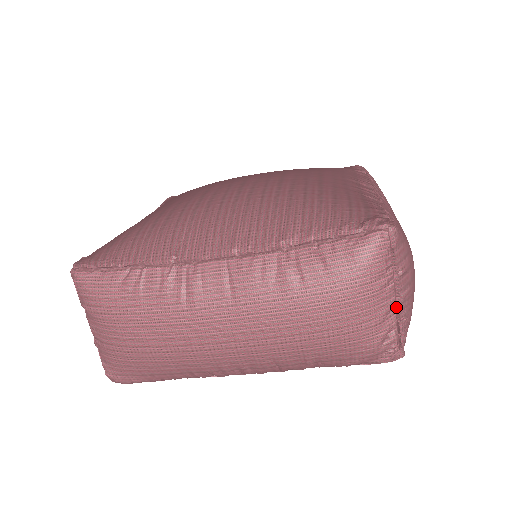
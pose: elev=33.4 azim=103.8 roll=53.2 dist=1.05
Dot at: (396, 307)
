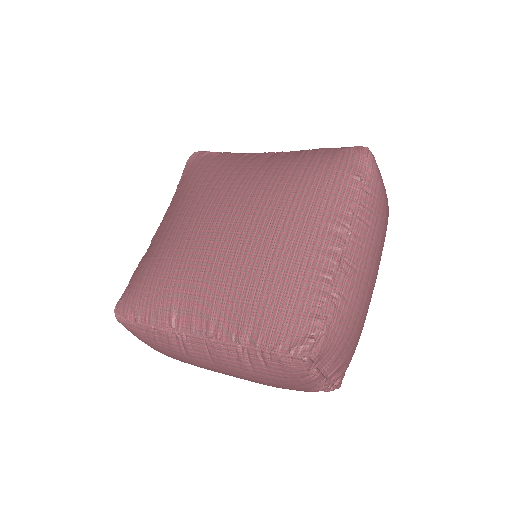
Dot at: (326, 378)
